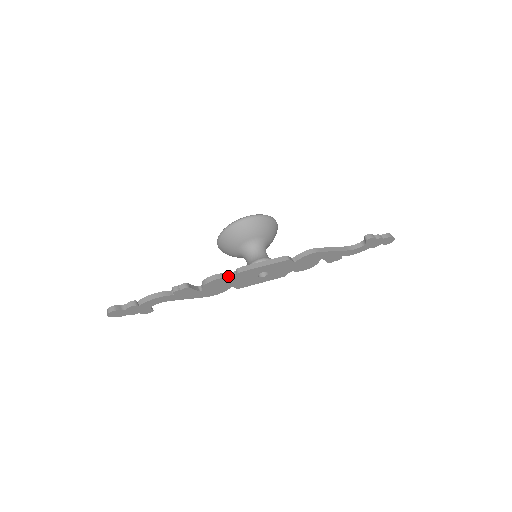
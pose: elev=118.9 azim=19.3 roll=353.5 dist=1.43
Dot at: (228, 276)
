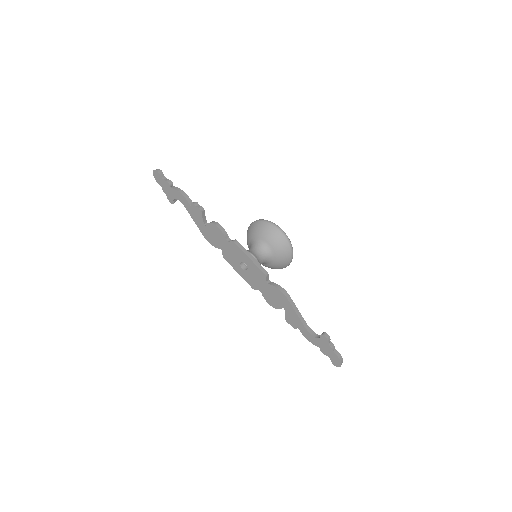
Dot at: (226, 236)
